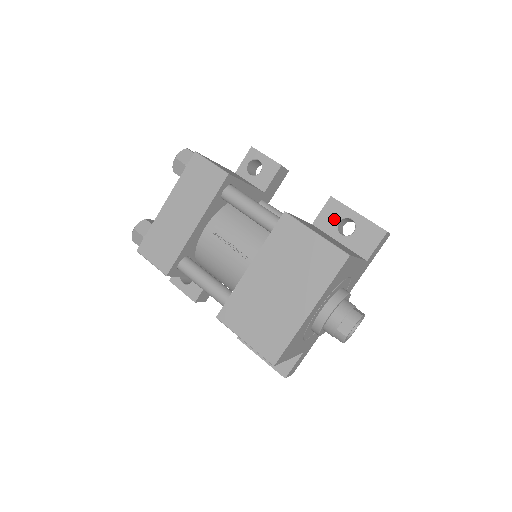
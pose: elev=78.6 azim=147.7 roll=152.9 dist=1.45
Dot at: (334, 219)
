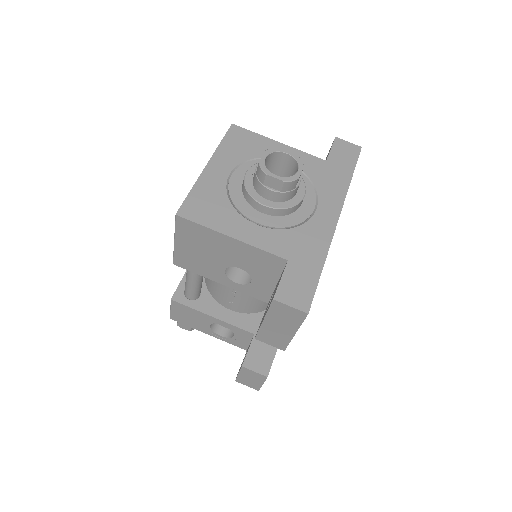
Dot at: occluded
